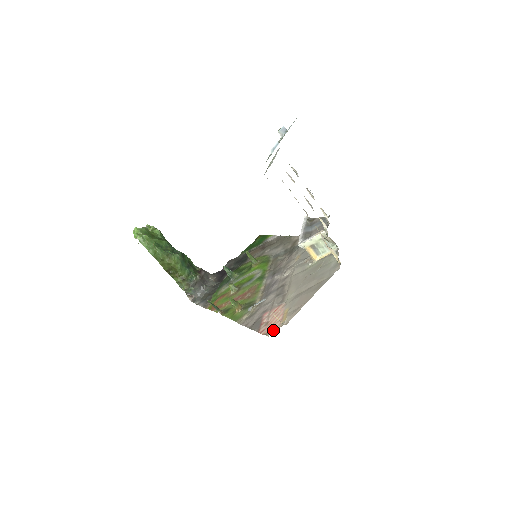
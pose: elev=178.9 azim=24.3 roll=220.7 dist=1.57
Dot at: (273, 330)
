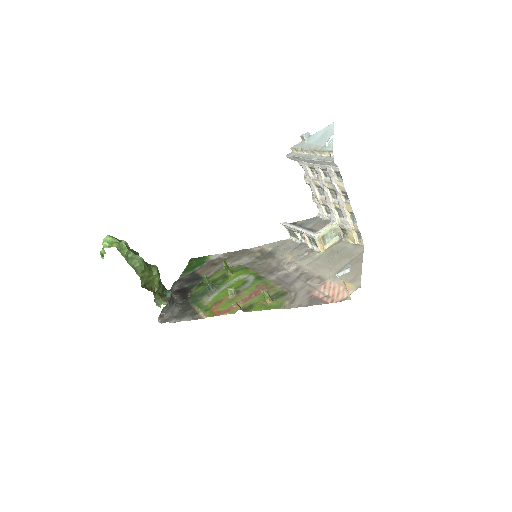
Dot at: occluded
